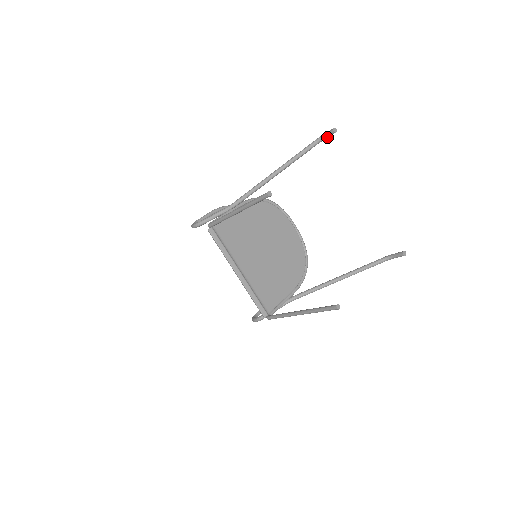
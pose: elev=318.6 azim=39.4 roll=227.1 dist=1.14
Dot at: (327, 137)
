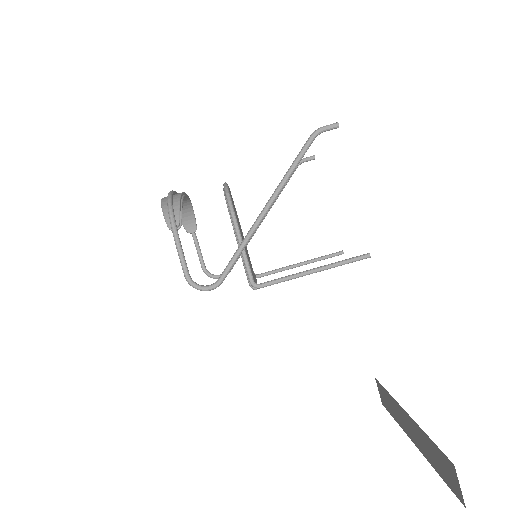
Dot at: (324, 130)
